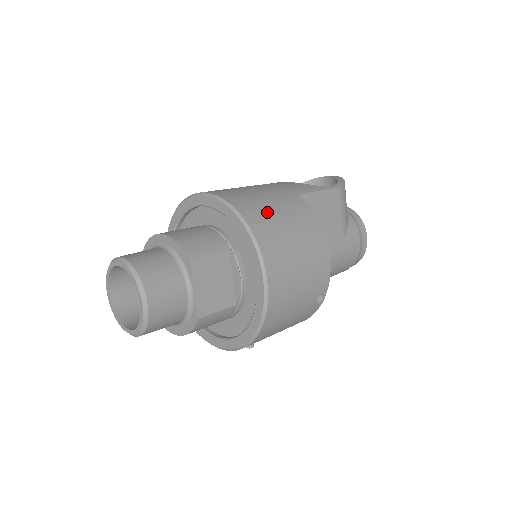
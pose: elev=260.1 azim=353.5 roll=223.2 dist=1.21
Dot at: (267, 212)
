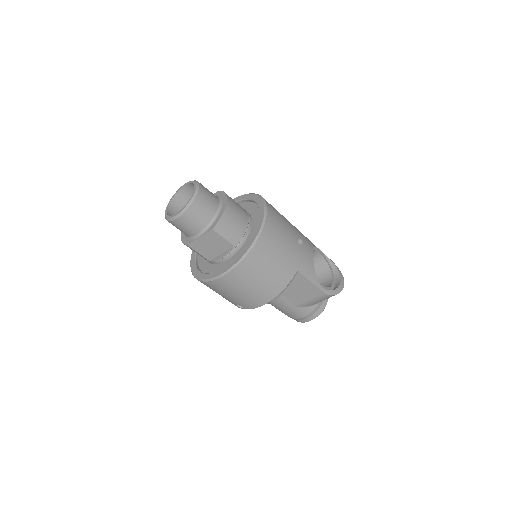
Dot at: (266, 260)
